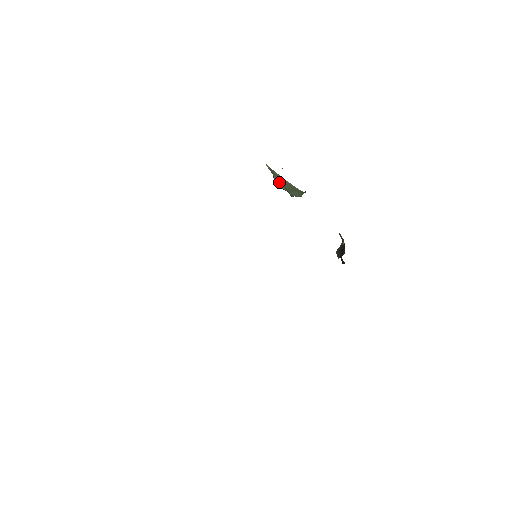
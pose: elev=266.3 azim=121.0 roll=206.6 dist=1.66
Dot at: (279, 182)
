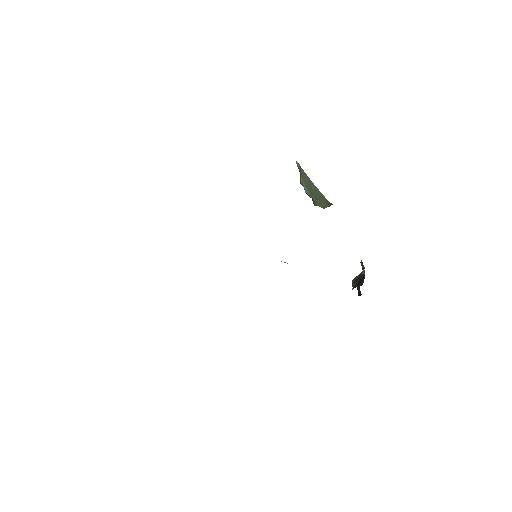
Dot at: (305, 185)
